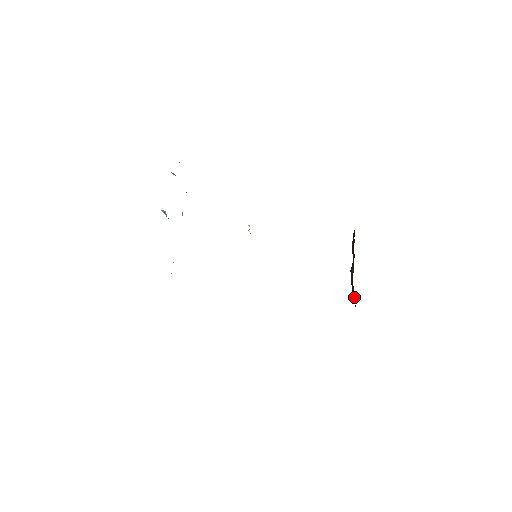
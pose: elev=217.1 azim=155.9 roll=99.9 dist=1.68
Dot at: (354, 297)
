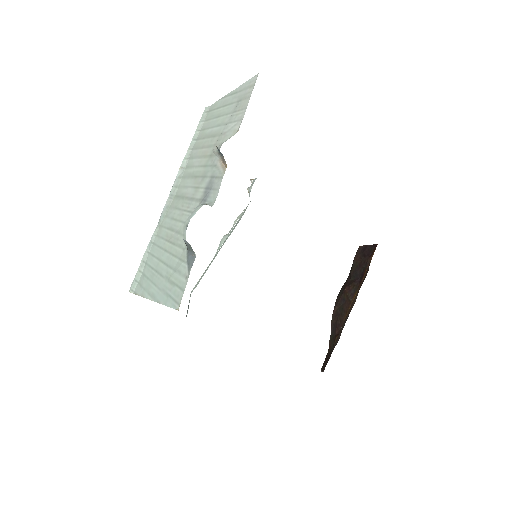
Dot at: (338, 327)
